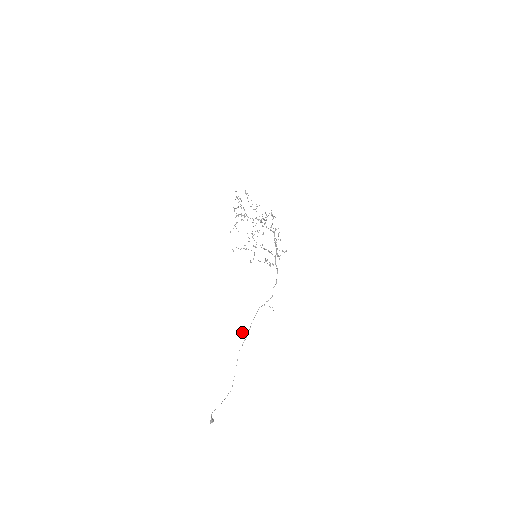
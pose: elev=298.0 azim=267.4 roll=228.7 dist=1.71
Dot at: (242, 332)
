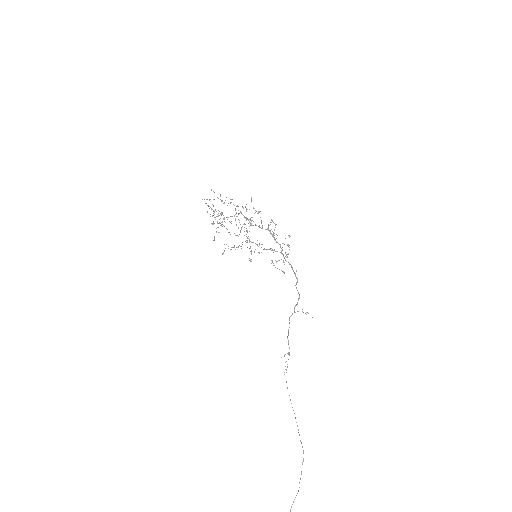
Dot at: occluded
